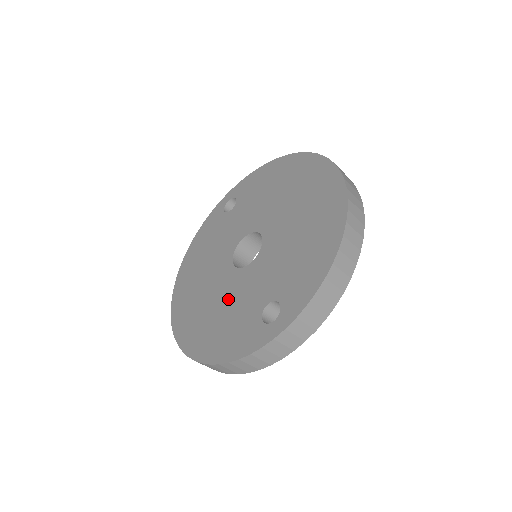
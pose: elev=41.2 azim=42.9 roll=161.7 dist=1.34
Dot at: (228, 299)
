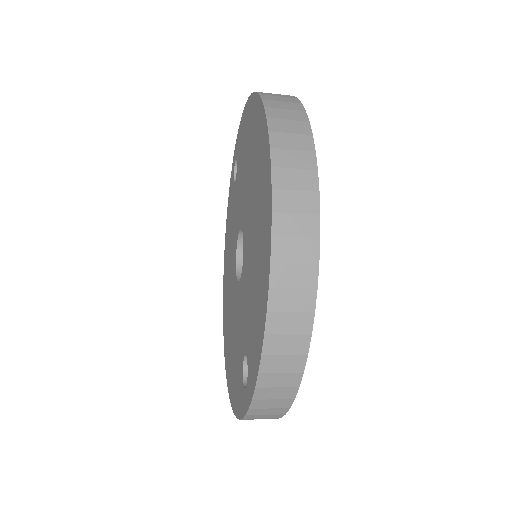
Dot at: (234, 324)
